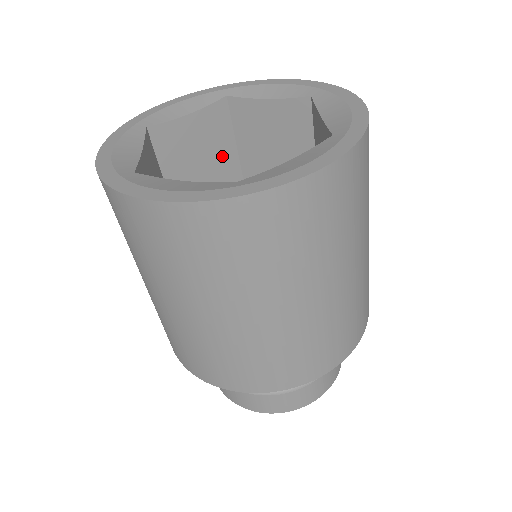
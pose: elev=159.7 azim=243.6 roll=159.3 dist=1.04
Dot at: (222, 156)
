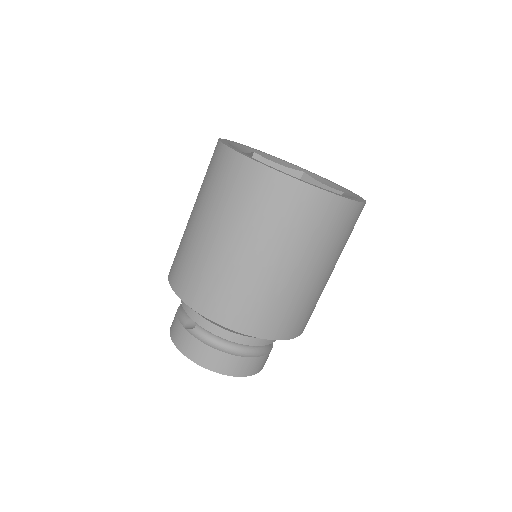
Dot at: occluded
